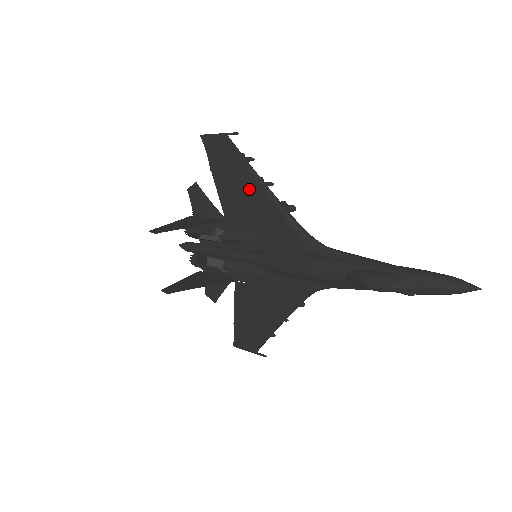
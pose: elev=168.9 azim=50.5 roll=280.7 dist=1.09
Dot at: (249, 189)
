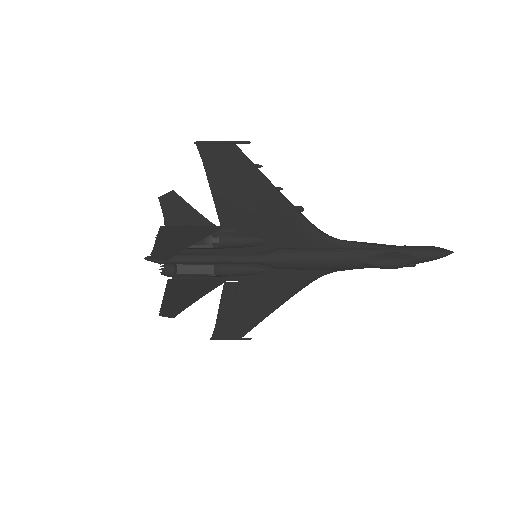
Dot at: (260, 197)
